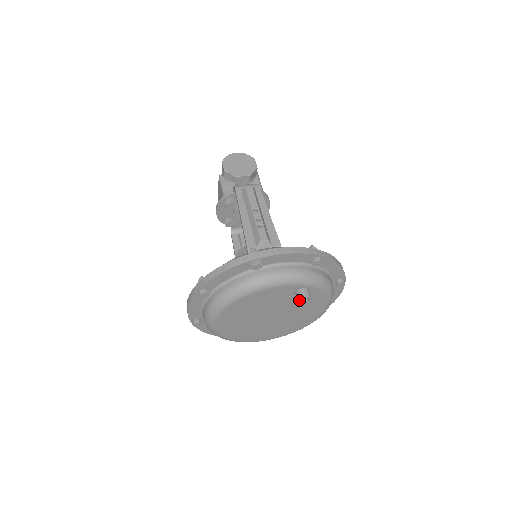
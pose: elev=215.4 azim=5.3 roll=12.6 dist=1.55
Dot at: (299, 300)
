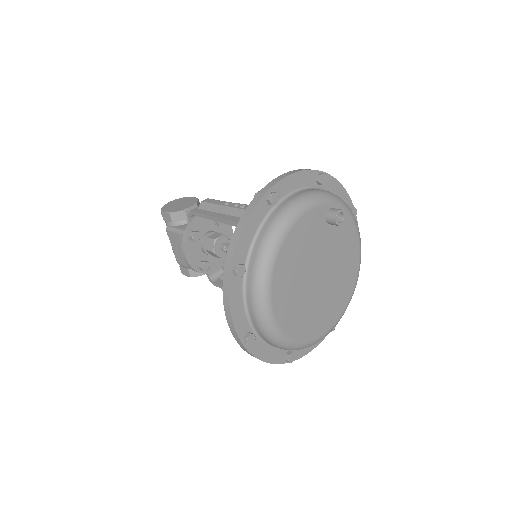
Dot at: (336, 218)
